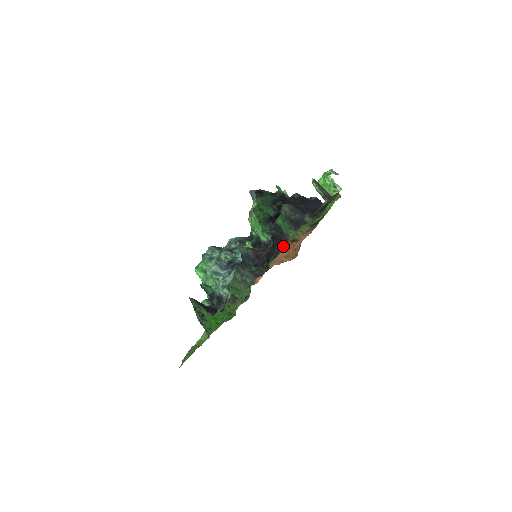
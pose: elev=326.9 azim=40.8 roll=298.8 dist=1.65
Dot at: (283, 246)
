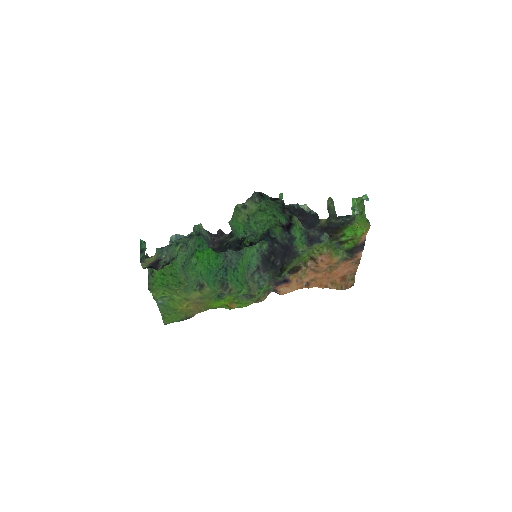
Dot at: (300, 260)
